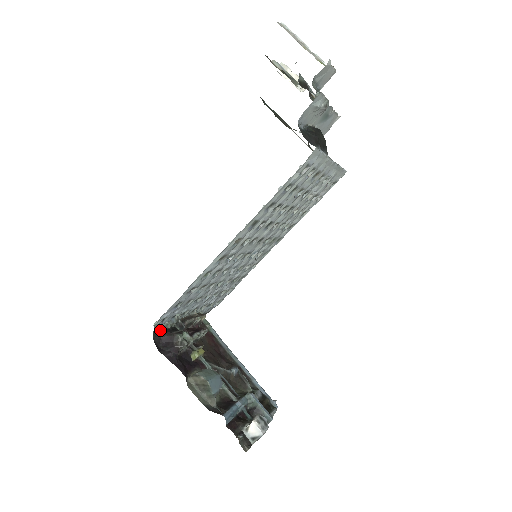
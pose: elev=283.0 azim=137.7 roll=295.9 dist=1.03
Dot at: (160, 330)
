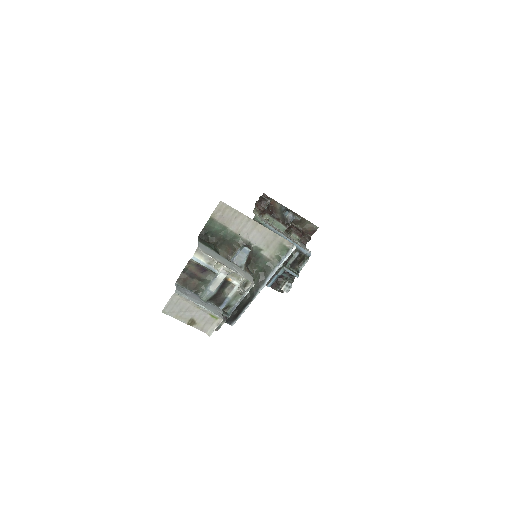
Dot at: occluded
